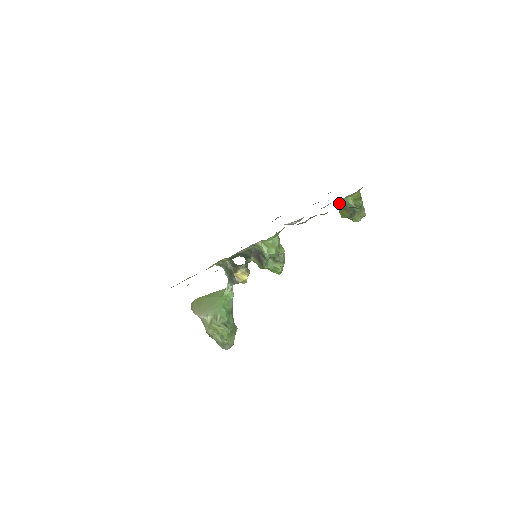
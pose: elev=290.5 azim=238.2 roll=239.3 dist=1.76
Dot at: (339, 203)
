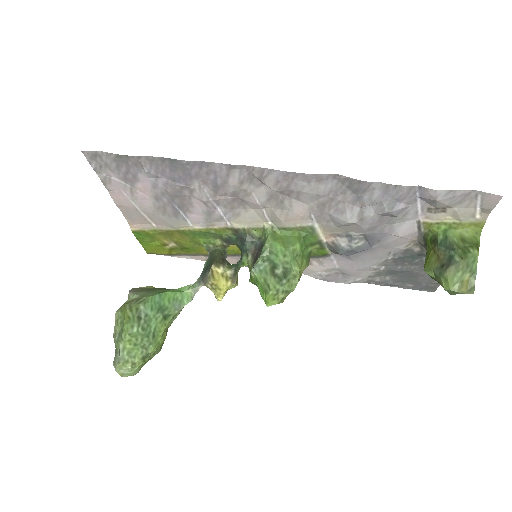
Dot at: (431, 239)
